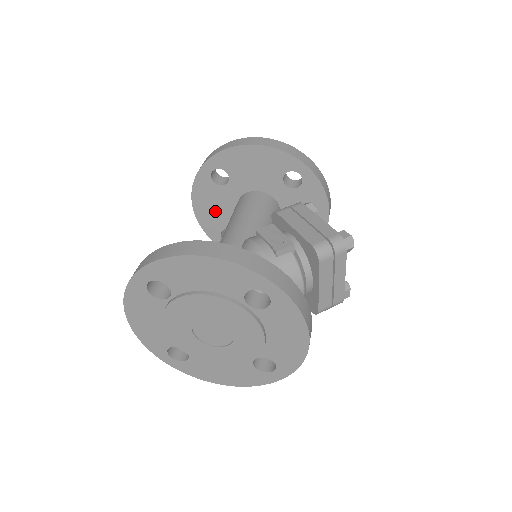
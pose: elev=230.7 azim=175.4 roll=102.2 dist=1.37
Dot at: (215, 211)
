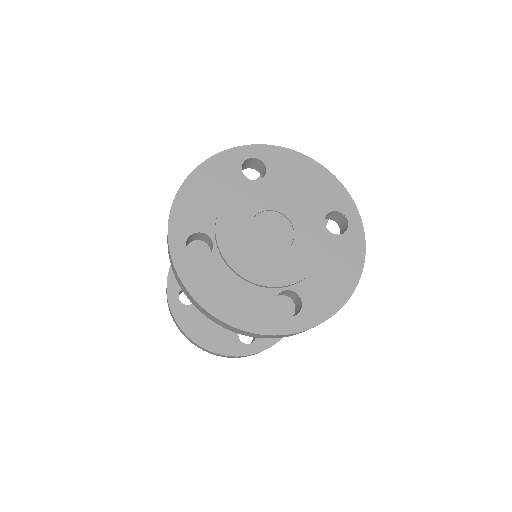
Dot at: (215, 327)
